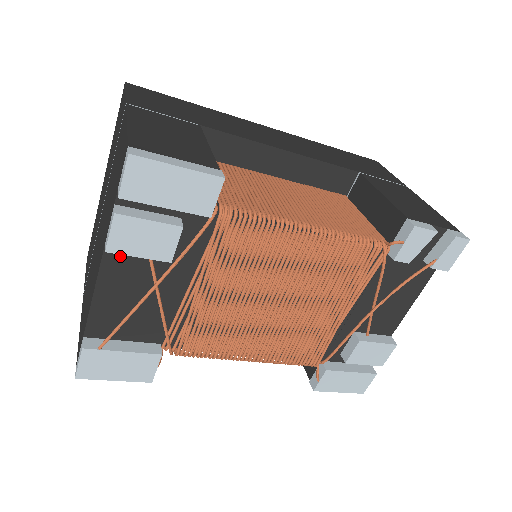
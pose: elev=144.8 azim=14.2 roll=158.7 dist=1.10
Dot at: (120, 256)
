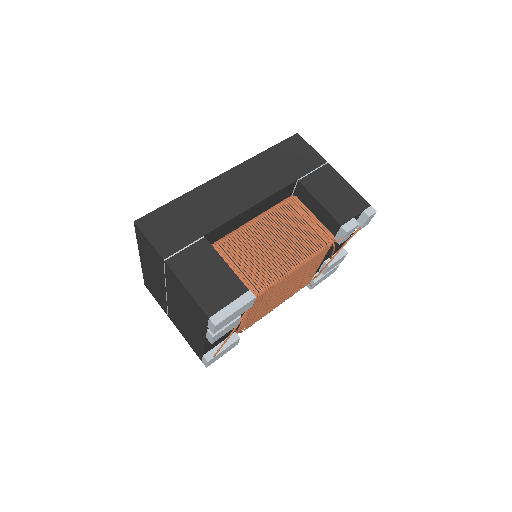
Dot at: occluded
